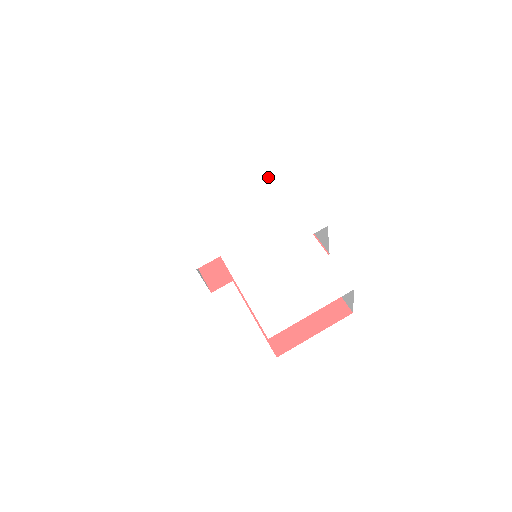
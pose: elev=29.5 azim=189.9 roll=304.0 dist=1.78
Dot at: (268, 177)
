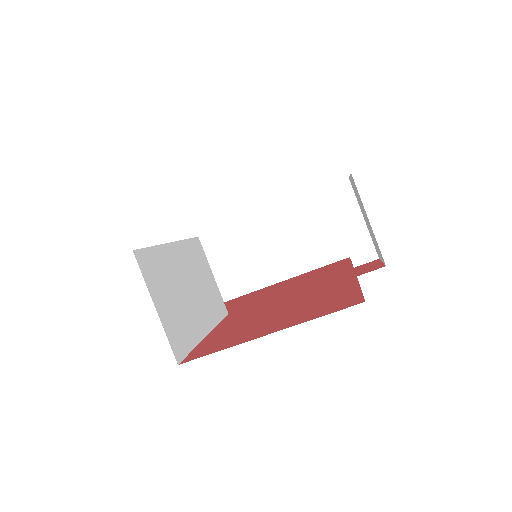
Dot at: occluded
